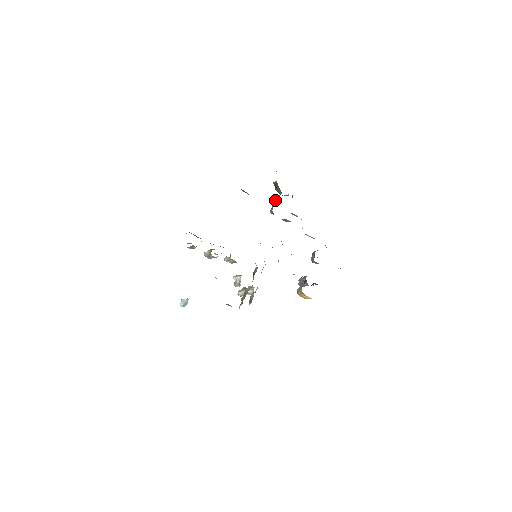
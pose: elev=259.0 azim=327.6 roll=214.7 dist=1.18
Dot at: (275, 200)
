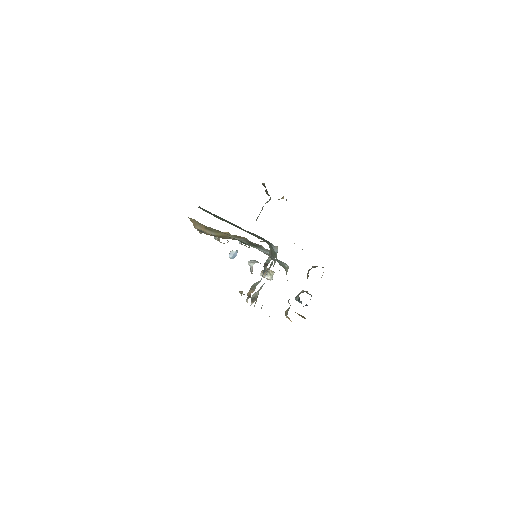
Dot at: occluded
